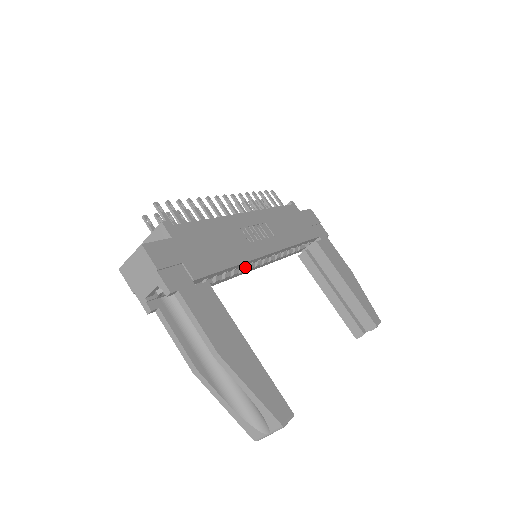
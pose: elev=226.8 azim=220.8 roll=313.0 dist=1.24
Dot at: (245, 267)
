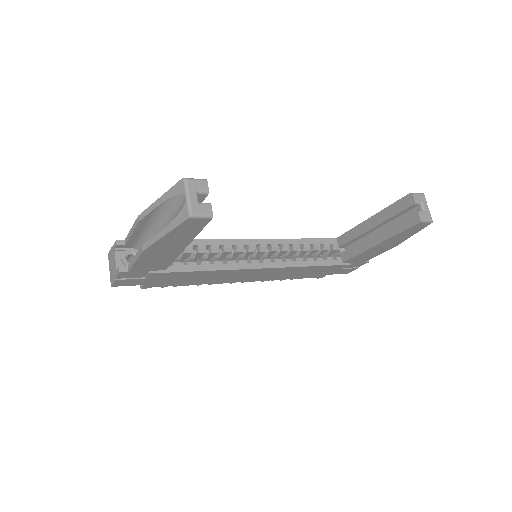
Dot at: (242, 259)
